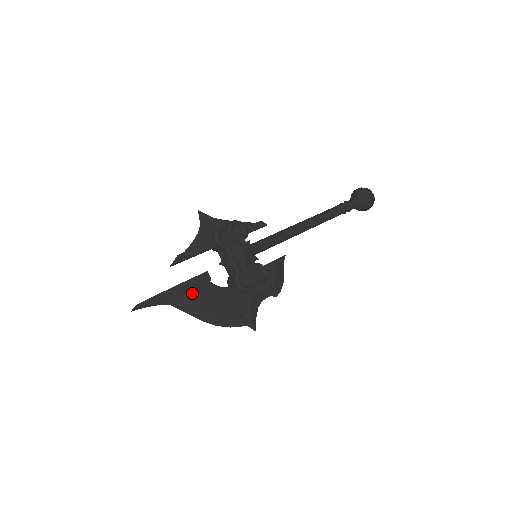
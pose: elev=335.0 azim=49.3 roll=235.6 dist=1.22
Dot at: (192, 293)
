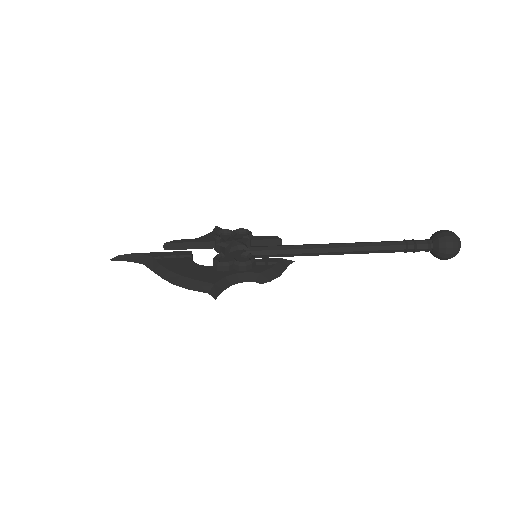
Dot at: (168, 261)
